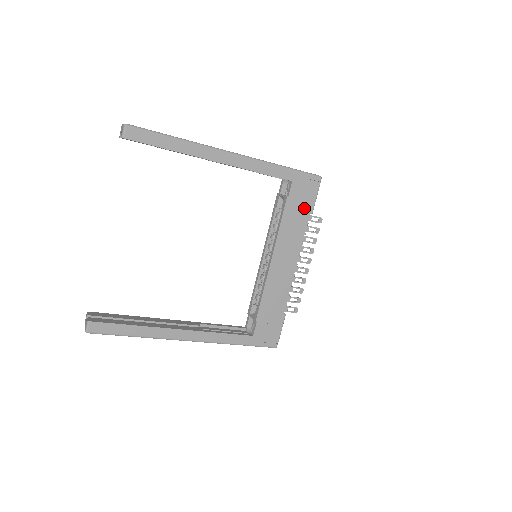
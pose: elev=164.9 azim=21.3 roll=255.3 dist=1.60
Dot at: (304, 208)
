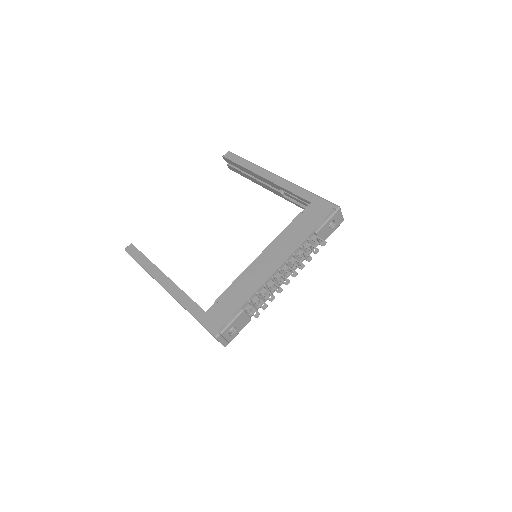
Dot at: (311, 225)
